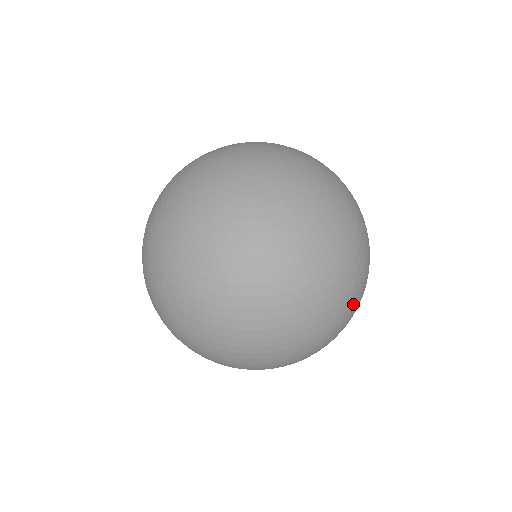
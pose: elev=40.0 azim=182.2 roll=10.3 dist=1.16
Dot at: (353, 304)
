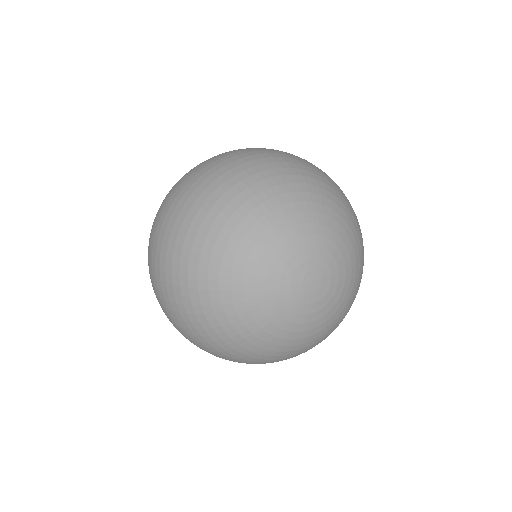
Dot at: occluded
